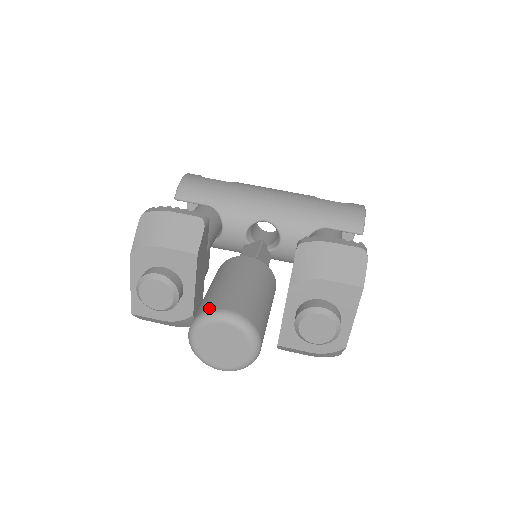
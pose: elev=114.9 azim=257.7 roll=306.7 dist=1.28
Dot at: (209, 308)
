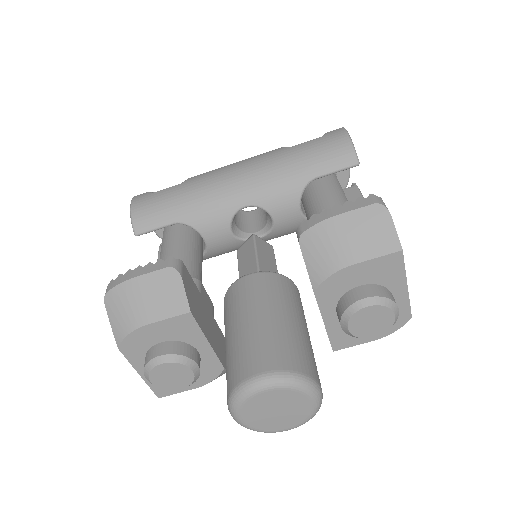
Dot at: (238, 380)
